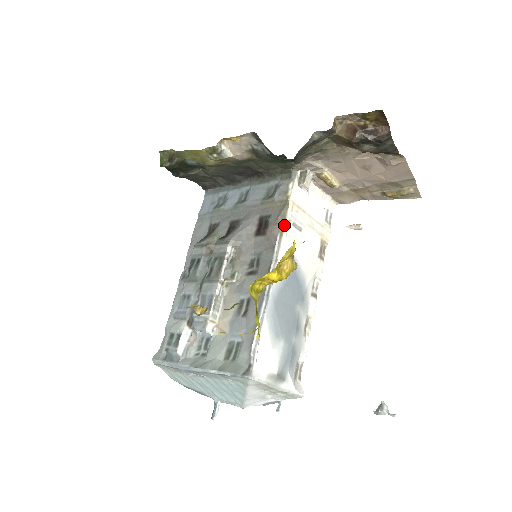
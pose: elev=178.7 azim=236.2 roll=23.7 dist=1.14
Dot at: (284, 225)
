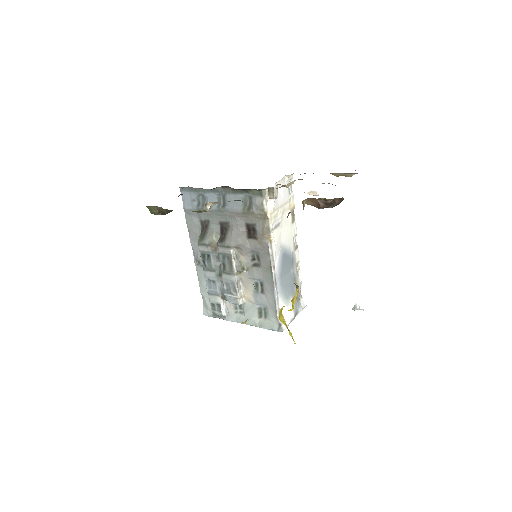
Dot at: (270, 235)
